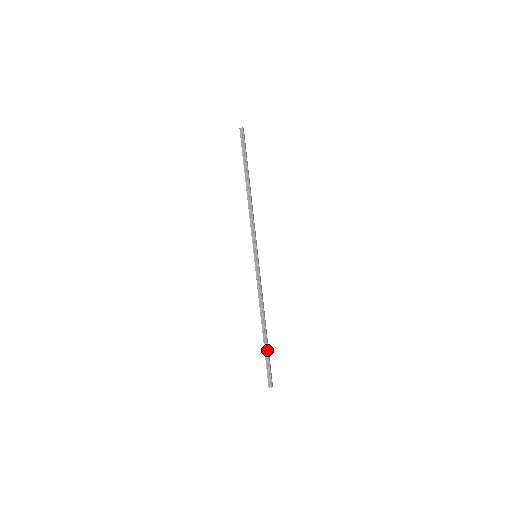
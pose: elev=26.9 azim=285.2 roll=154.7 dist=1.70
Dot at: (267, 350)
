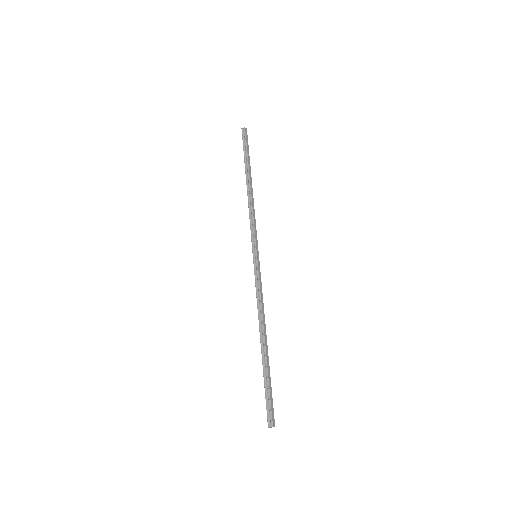
Dot at: (266, 373)
